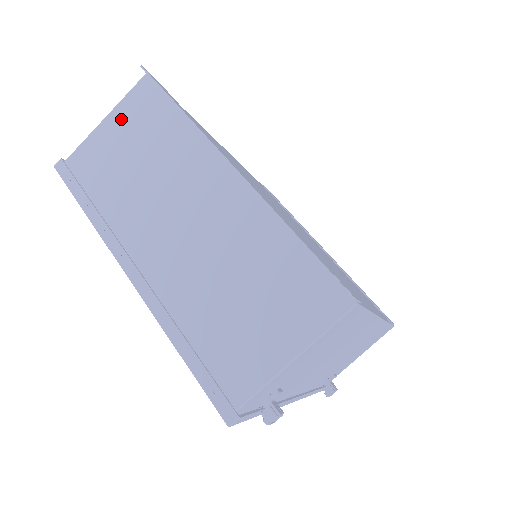
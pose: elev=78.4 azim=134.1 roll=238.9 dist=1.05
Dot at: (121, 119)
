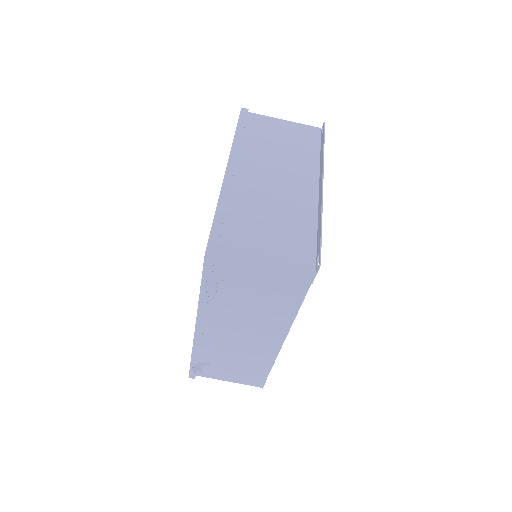
Dot at: (292, 127)
